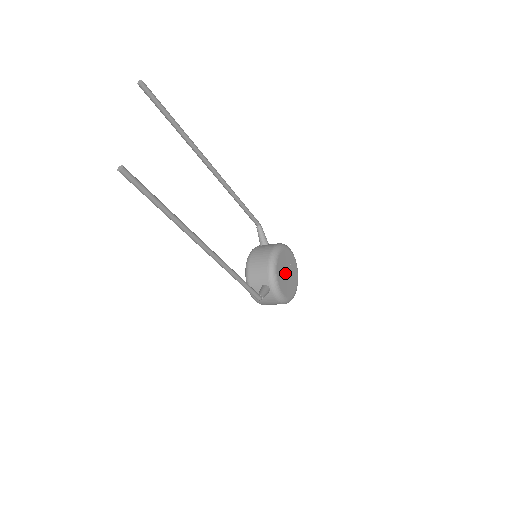
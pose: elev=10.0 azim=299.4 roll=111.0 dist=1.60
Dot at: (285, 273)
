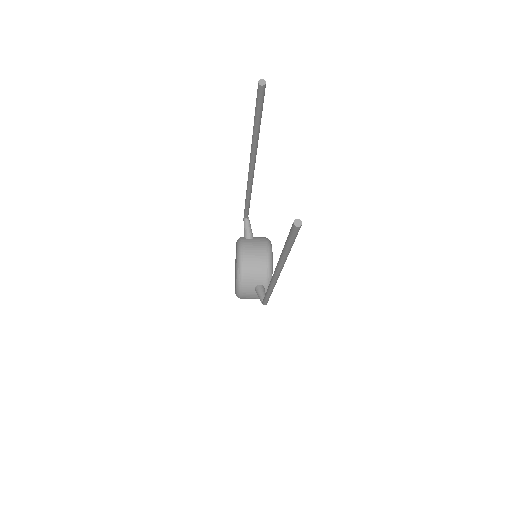
Dot at: occluded
